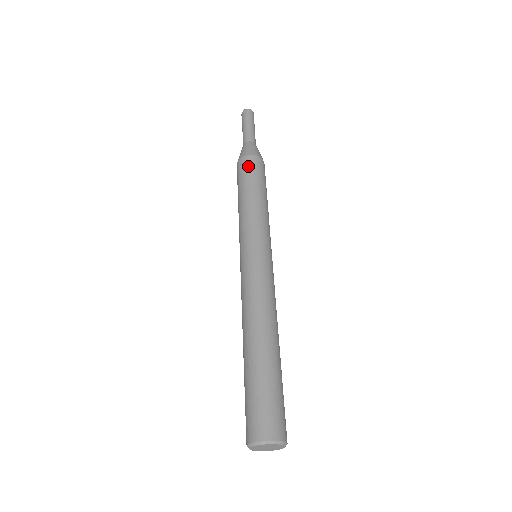
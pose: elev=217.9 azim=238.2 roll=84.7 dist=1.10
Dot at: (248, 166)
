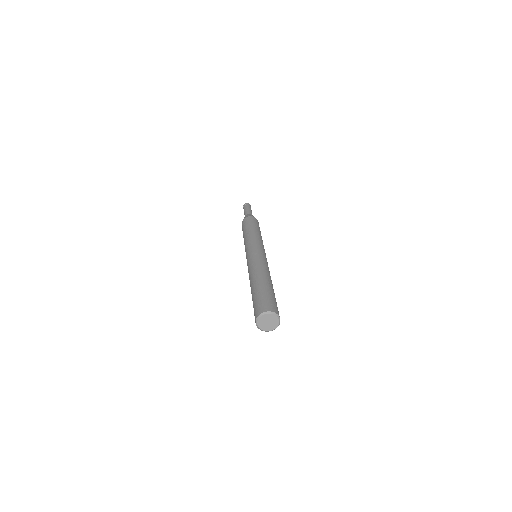
Dot at: (255, 221)
